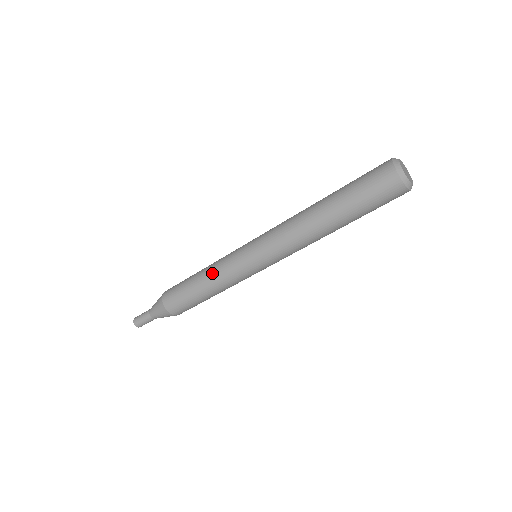
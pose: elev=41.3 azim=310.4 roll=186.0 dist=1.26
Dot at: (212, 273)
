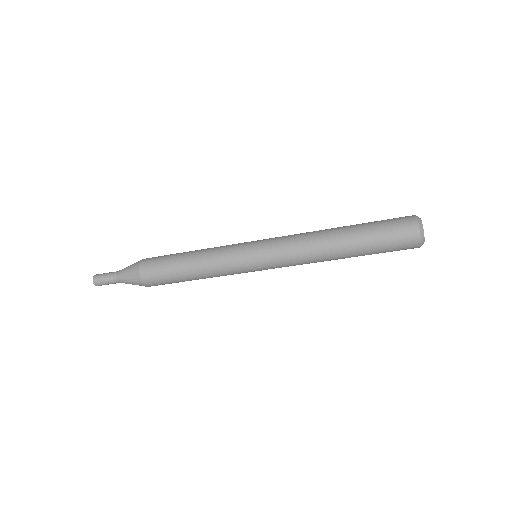
Dot at: (208, 261)
